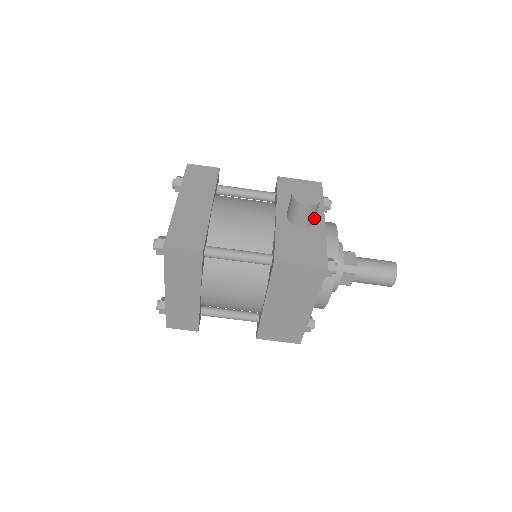
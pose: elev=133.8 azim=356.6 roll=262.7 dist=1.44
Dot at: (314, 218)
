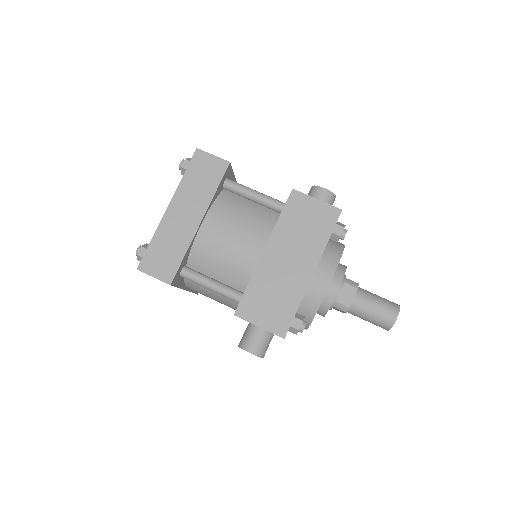
Dot at: occluded
